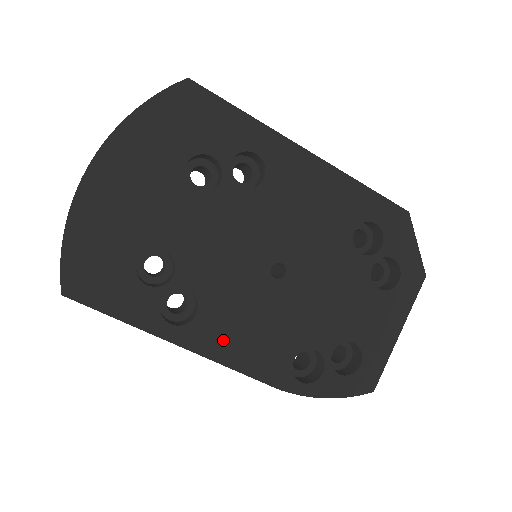
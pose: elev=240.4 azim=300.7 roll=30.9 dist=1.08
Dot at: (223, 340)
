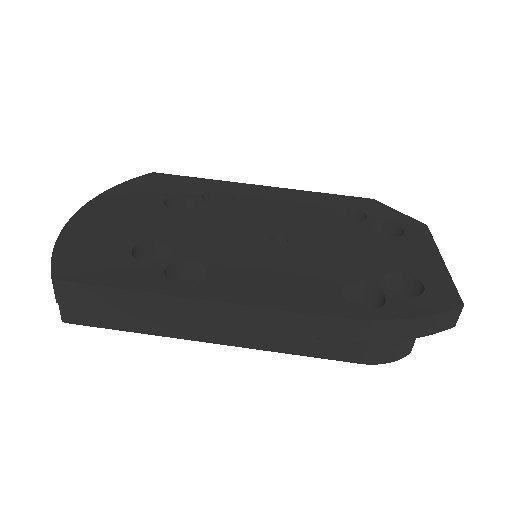
Dot at: (247, 288)
